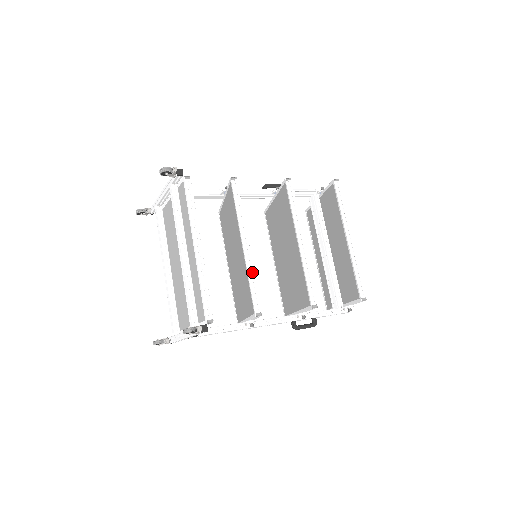
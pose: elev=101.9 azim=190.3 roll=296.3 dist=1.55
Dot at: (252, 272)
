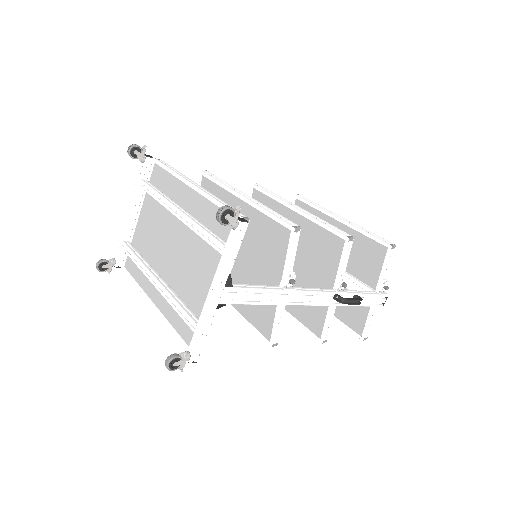
Dot at: (265, 207)
